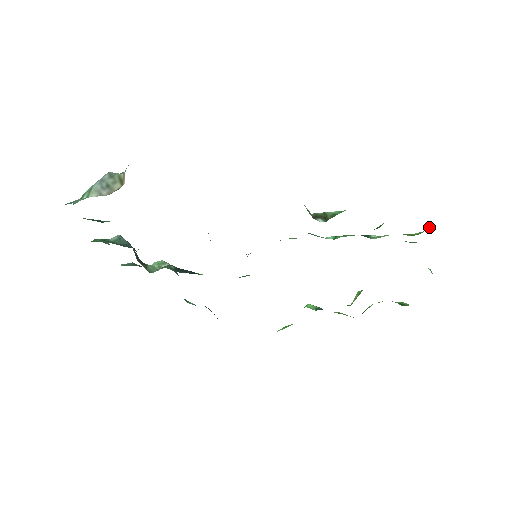
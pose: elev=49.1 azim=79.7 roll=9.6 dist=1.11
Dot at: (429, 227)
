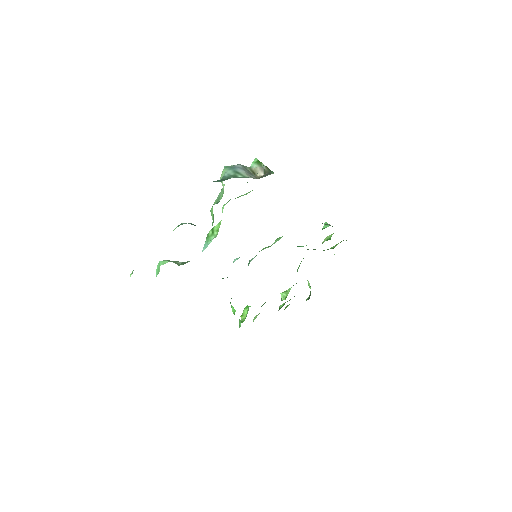
Dot at: occluded
